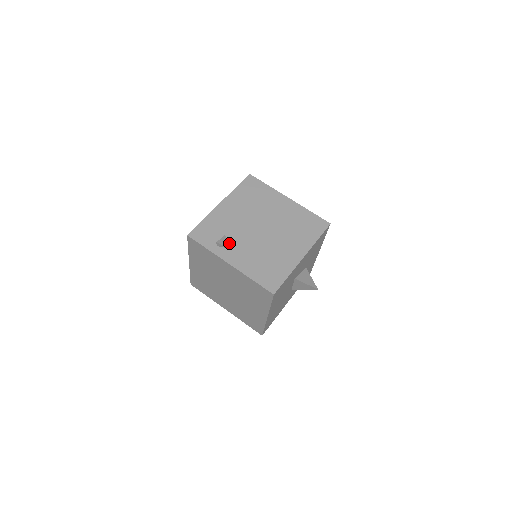
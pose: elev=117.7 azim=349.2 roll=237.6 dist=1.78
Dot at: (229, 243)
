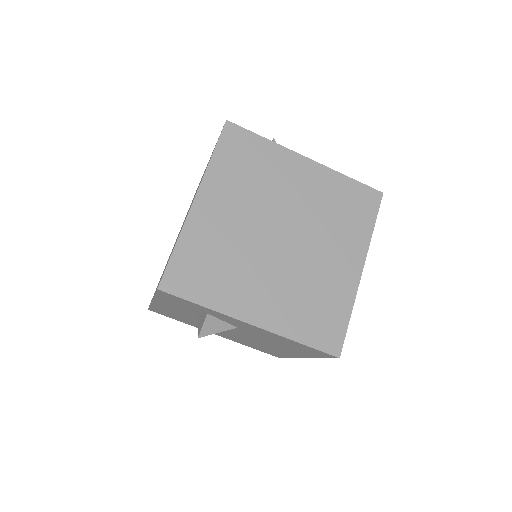
Dot at: occluded
